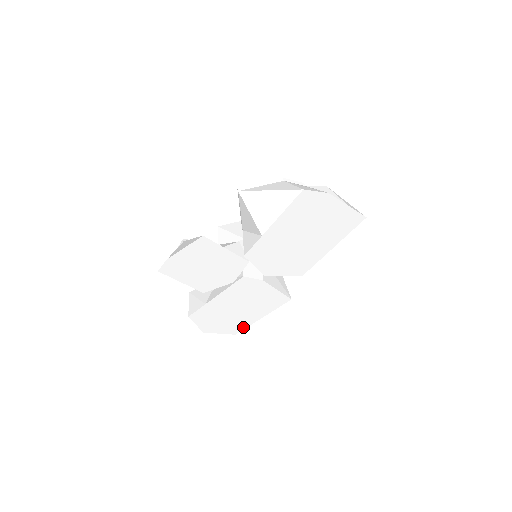
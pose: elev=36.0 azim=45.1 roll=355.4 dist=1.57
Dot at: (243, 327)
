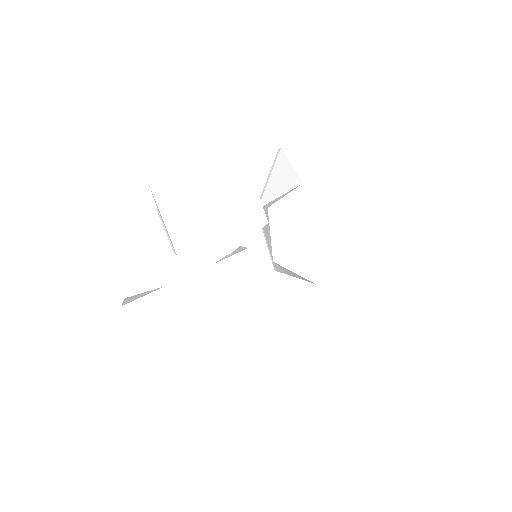
Dot at: (187, 376)
